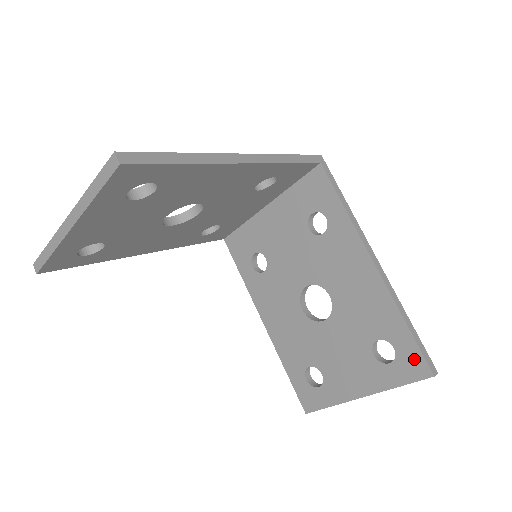
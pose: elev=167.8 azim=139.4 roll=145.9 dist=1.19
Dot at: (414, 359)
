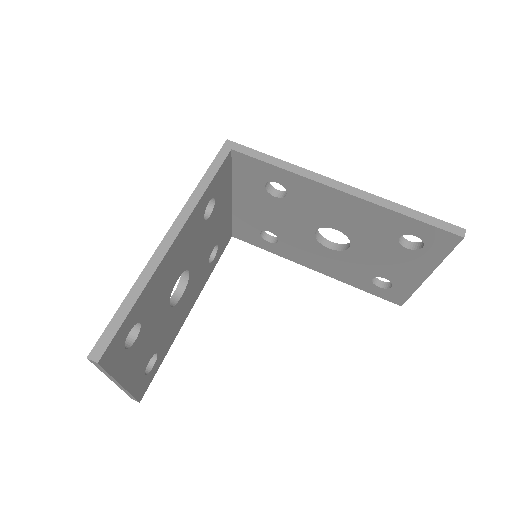
Dot at: (437, 235)
